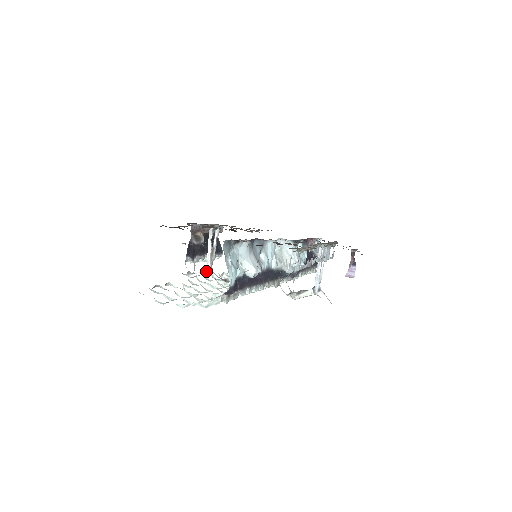
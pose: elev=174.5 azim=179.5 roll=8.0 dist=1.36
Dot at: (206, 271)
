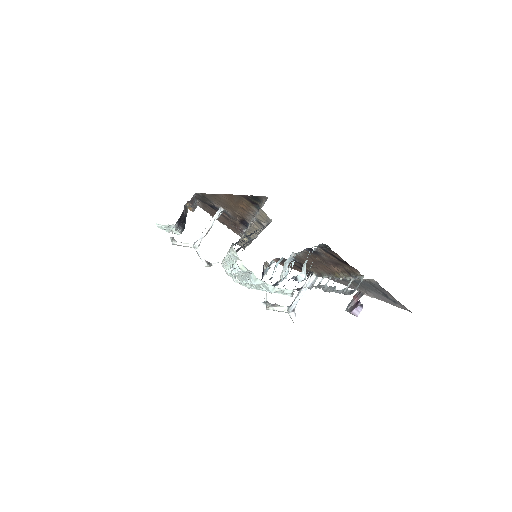
Dot at: (194, 245)
